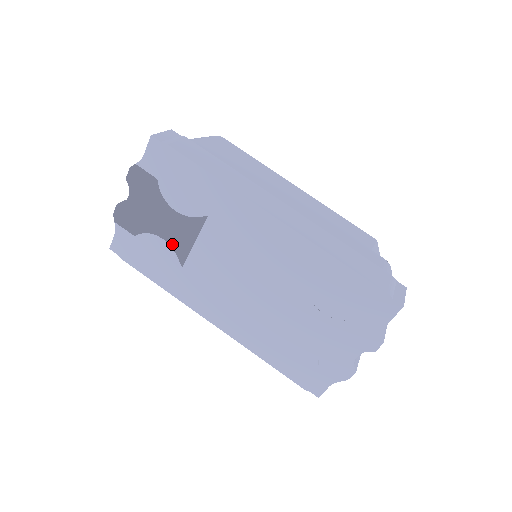
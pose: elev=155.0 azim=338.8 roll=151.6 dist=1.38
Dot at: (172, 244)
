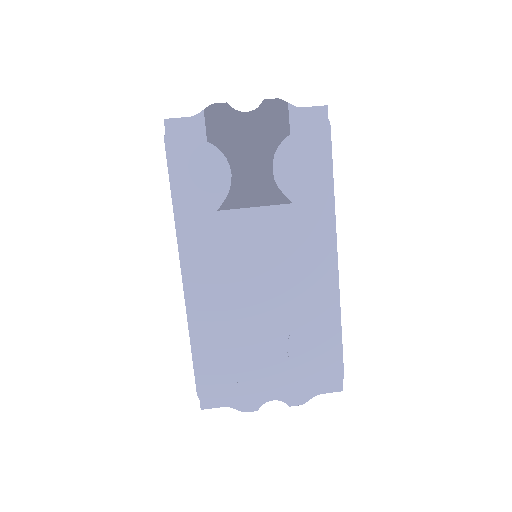
Dot at: (234, 186)
